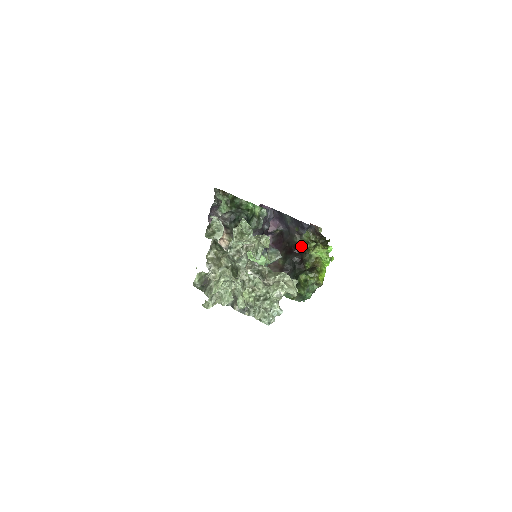
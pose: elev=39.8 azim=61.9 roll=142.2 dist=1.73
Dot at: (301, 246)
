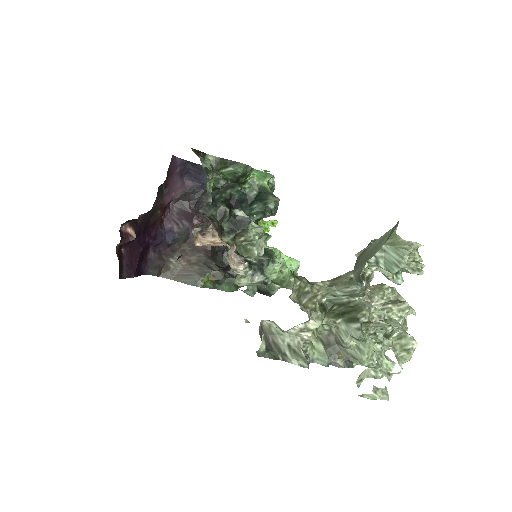
Dot at: occluded
